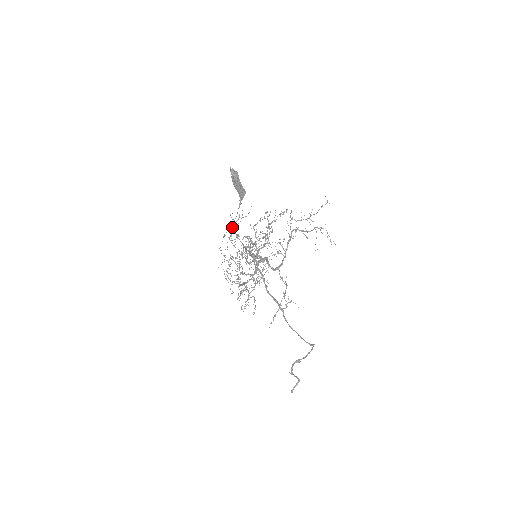
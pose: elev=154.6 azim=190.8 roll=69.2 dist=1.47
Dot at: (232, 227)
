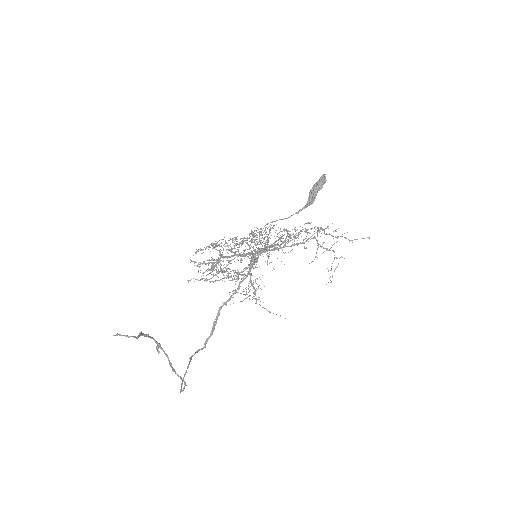
Dot at: (270, 222)
